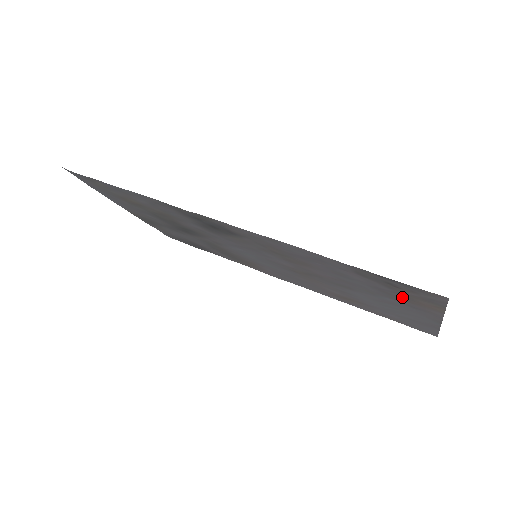
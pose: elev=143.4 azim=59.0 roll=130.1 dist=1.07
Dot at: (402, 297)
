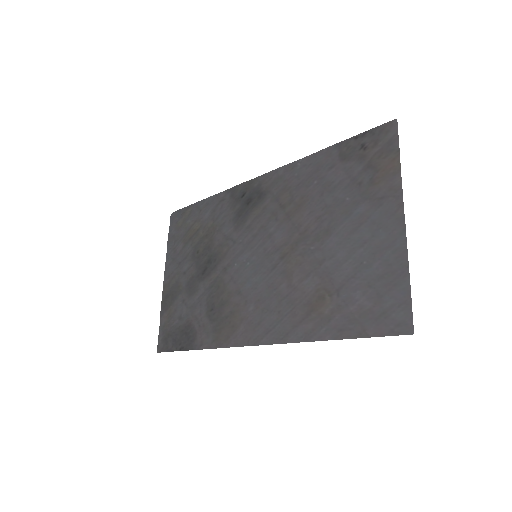
Dot at: (370, 176)
